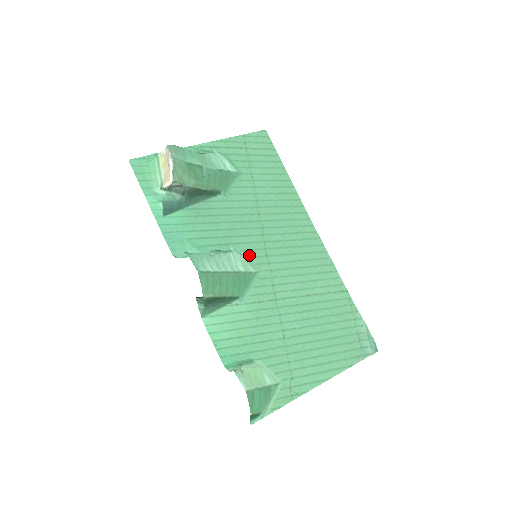
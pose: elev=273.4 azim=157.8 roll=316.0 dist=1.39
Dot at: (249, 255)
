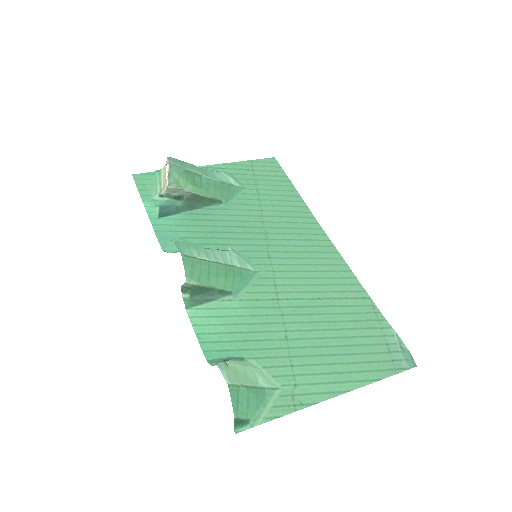
Dot at: (248, 256)
